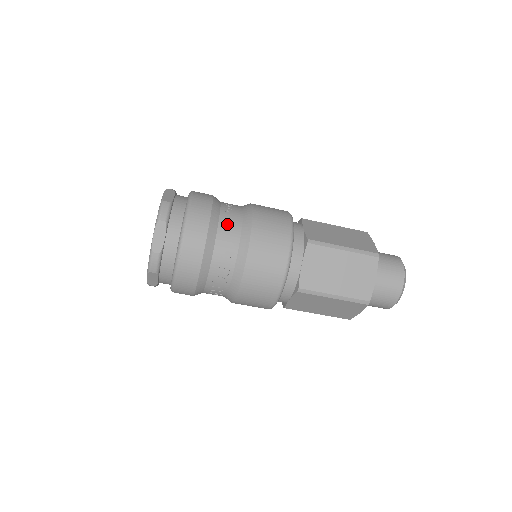
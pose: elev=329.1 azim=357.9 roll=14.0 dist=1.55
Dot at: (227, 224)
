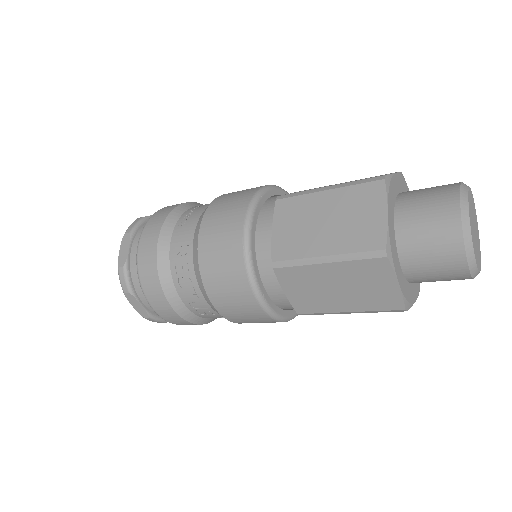
Dot at: (188, 215)
